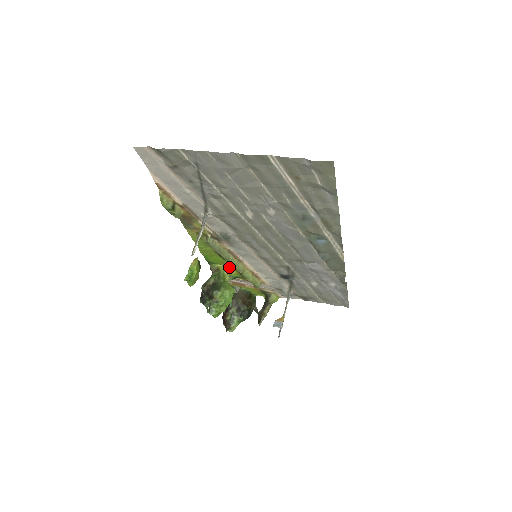
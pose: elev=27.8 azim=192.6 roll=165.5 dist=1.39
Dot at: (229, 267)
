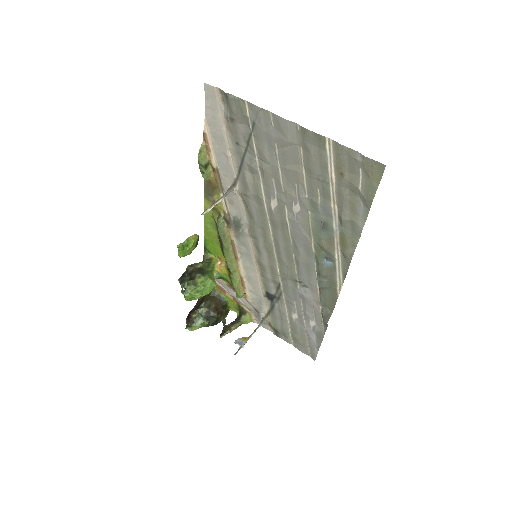
Dot at: (222, 263)
